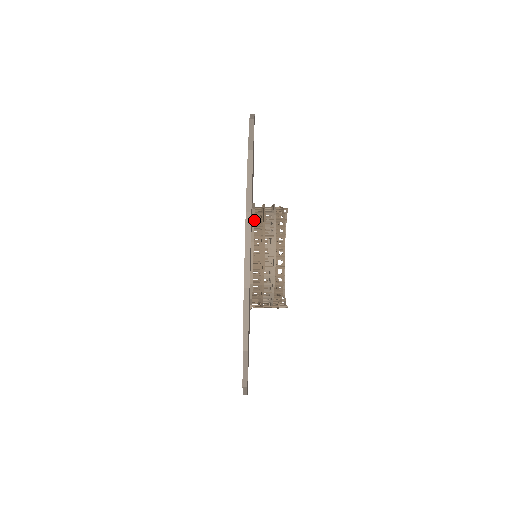
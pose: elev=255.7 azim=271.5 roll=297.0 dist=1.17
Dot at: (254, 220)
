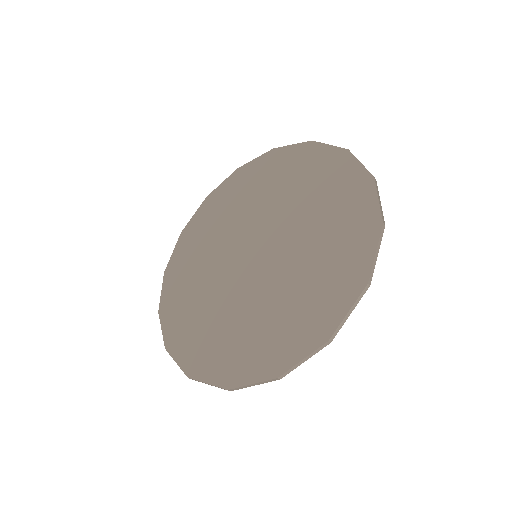
Dot at: occluded
